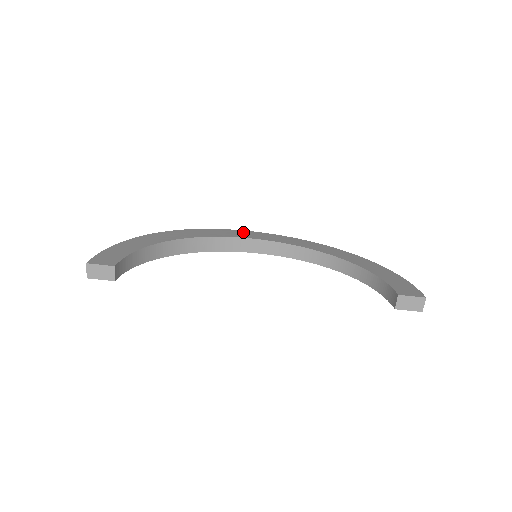
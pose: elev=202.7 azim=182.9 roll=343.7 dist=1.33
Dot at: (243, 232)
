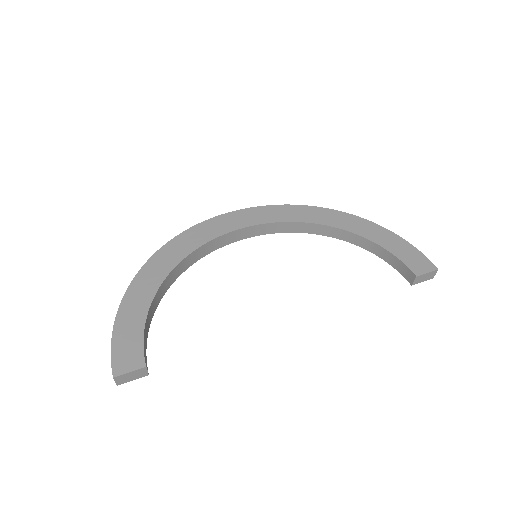
Dot at: (222, 219)
